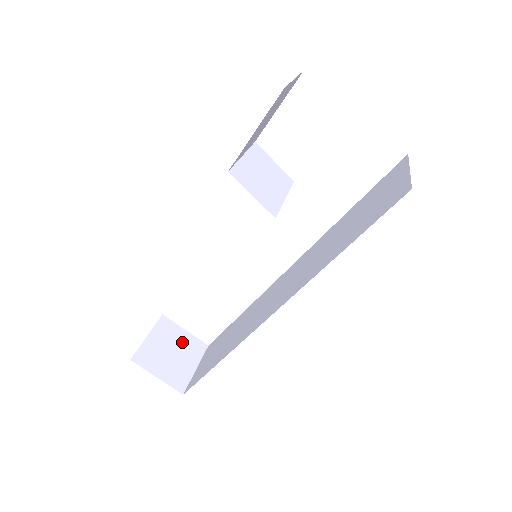
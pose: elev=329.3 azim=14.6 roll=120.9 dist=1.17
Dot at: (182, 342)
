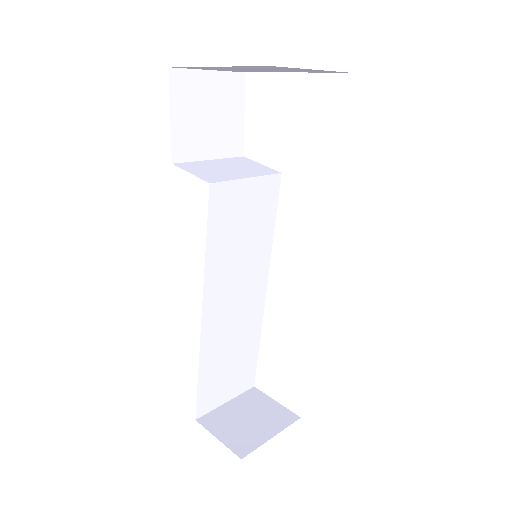
Dot at: (266, 411)
